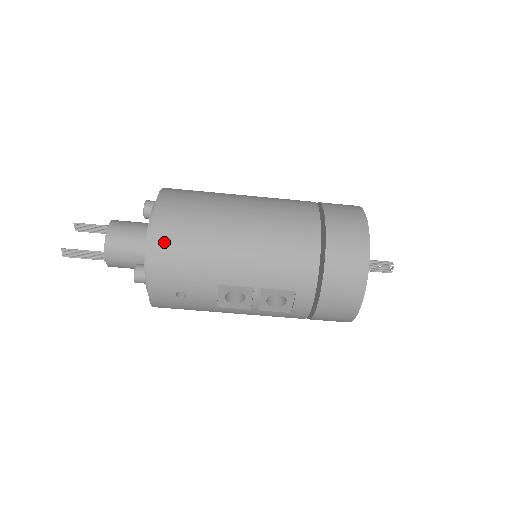
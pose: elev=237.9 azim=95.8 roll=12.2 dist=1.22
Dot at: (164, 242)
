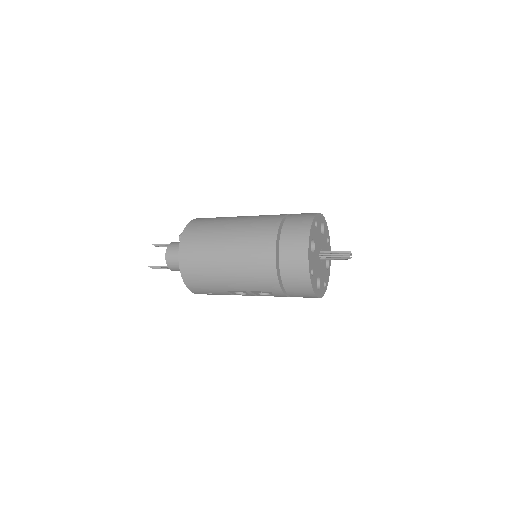
Dot at: (188, 273)
